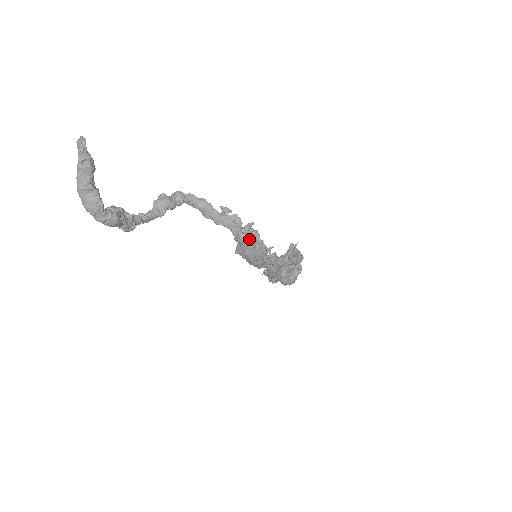
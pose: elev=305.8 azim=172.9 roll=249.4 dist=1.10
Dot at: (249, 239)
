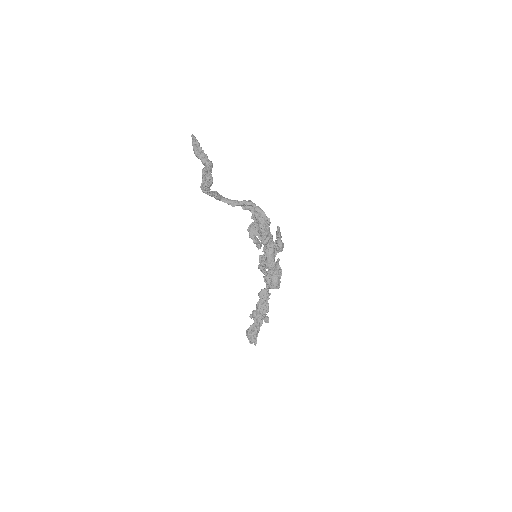
Dot at: (261, 209)
